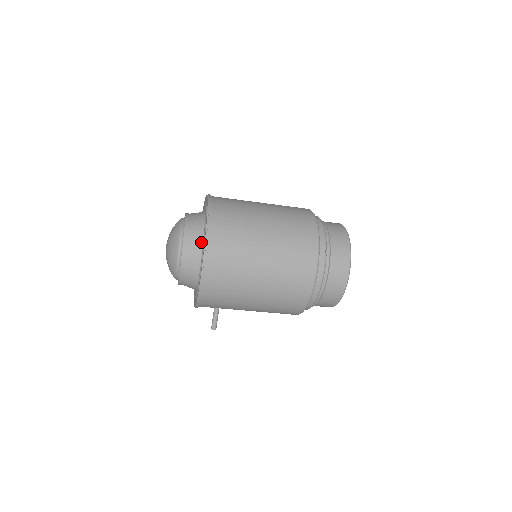
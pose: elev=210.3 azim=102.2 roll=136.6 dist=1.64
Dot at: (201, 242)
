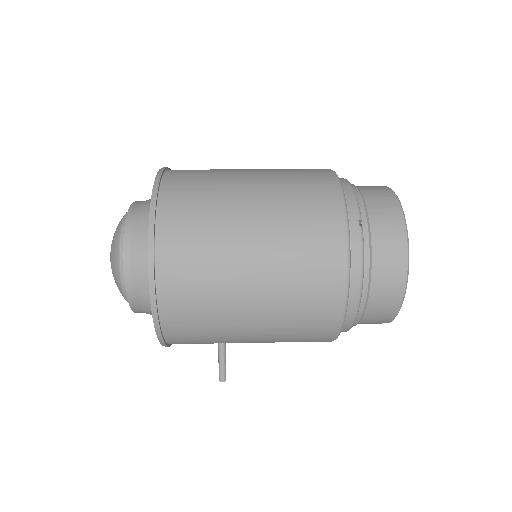
Dot at: occluded
